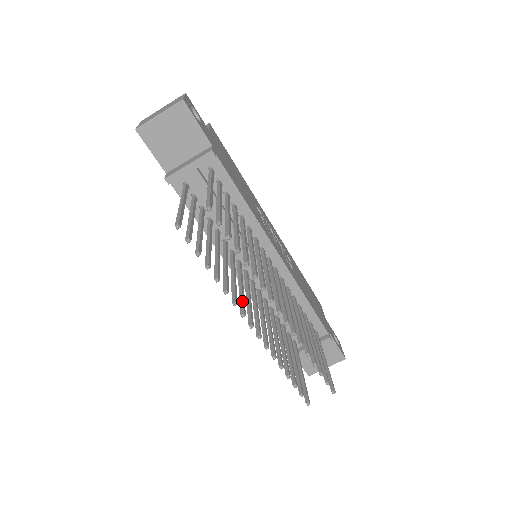
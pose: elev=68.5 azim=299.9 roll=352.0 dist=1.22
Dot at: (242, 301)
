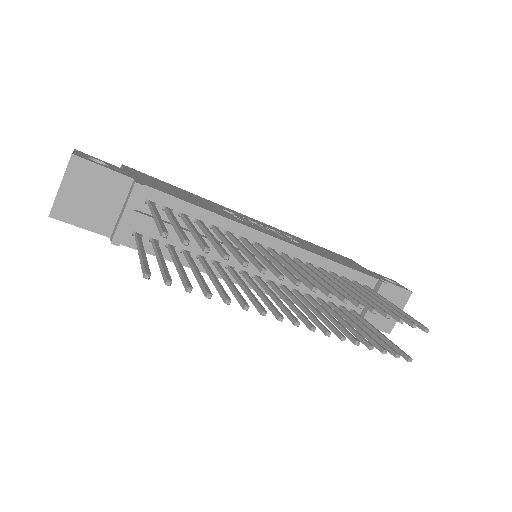
Dot at: (270, 306)
